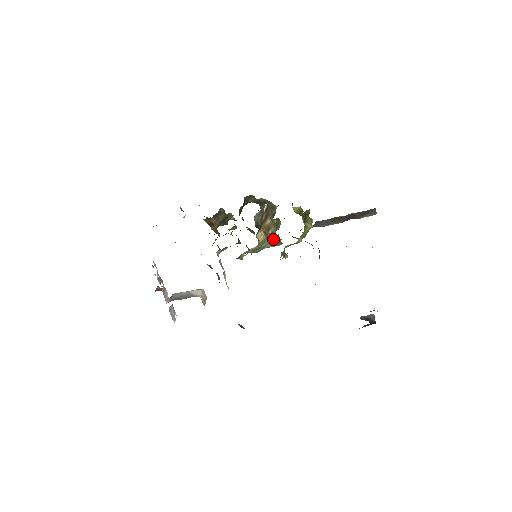
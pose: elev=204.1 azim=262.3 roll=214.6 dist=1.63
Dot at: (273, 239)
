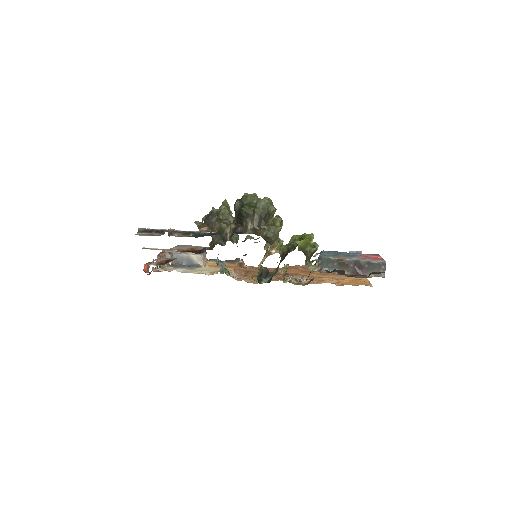
Dot at: (274, 252)
